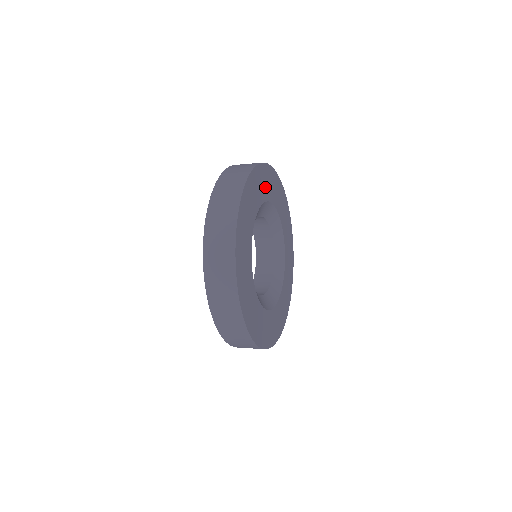
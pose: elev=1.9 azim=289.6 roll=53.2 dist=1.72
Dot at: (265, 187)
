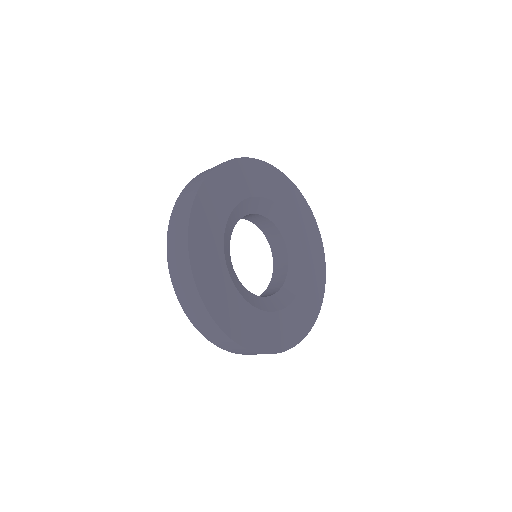
Dot at: (246, 183)
